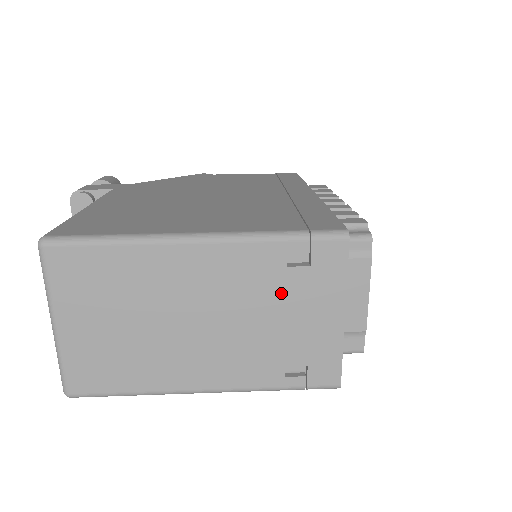
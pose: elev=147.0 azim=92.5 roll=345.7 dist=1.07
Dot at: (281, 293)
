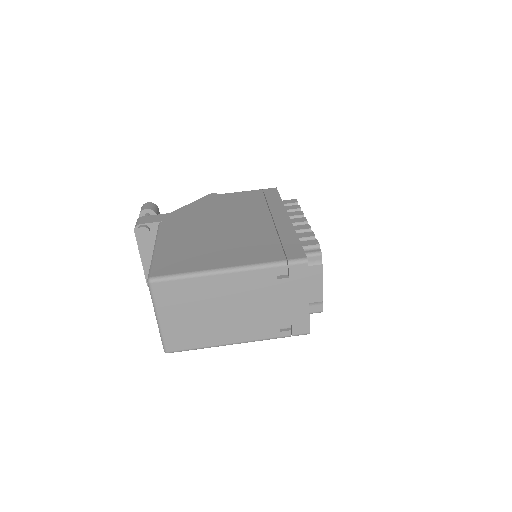
Dot at: (275, 292)
